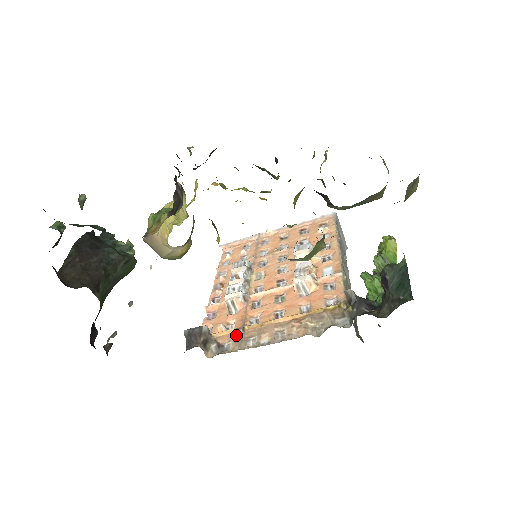
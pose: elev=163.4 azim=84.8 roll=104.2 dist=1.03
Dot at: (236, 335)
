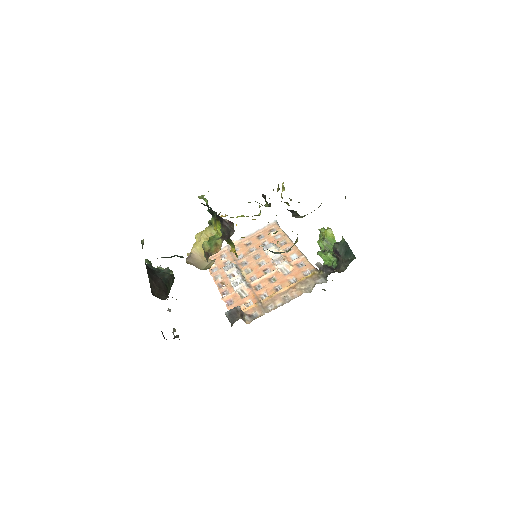
Dot at: (257, 307)
